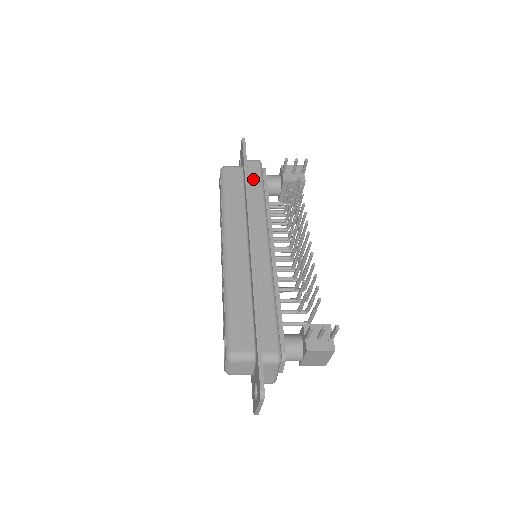
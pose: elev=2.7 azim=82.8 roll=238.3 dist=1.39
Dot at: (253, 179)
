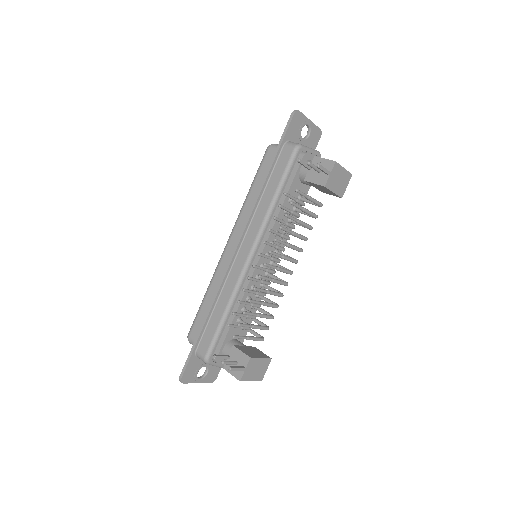
Dot at: (276, 172)
